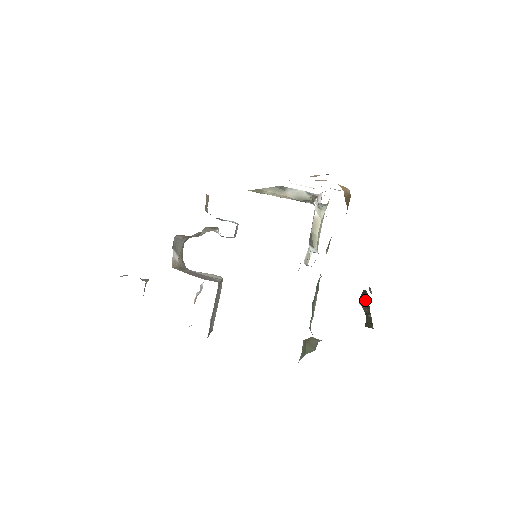
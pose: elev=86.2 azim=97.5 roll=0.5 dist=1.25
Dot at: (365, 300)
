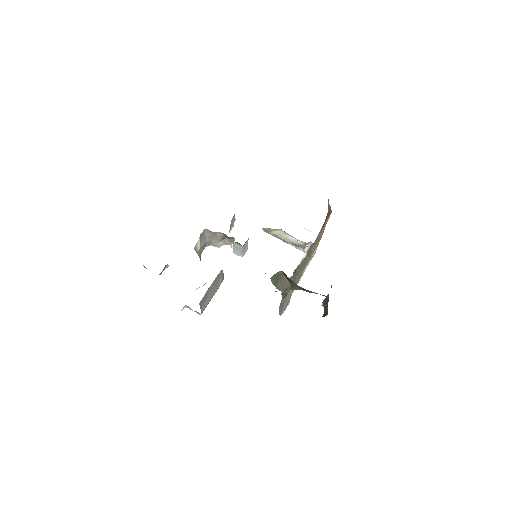
Dot at: (326, 298)
